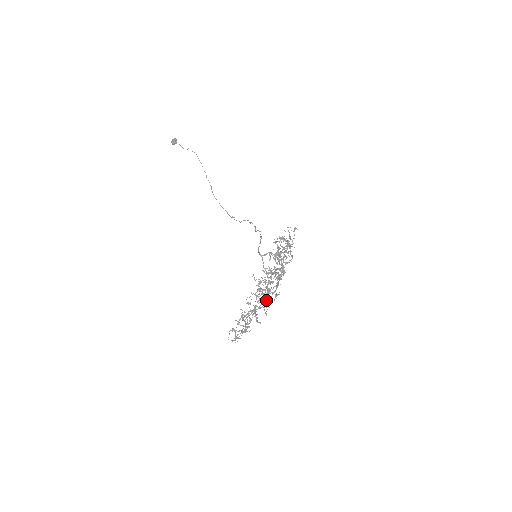
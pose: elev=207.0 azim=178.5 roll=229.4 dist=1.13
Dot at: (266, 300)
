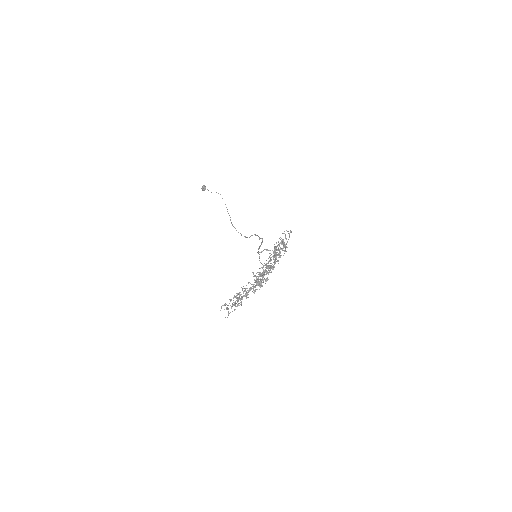
Dot at: (256, 281)
